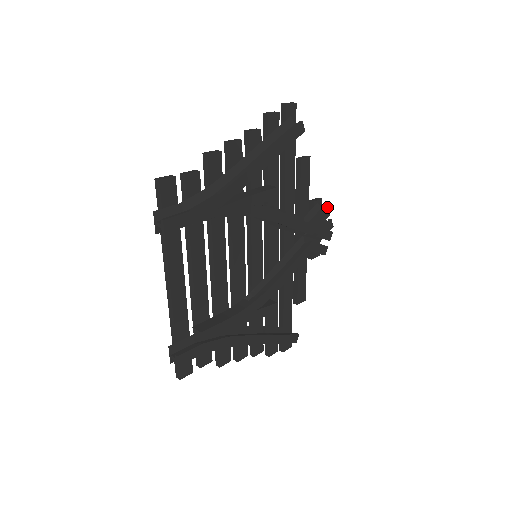
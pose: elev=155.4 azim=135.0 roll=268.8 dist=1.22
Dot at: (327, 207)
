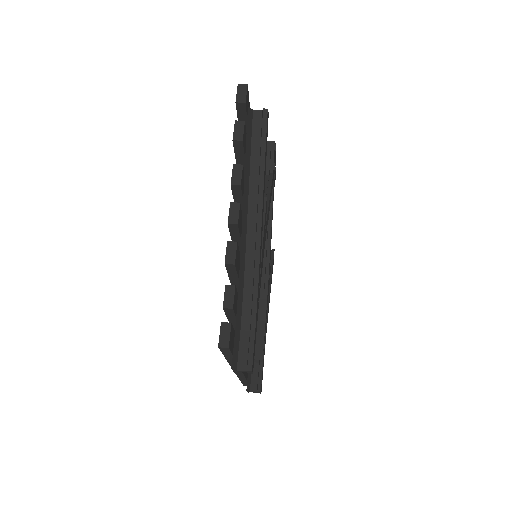
Dot at: (274, 141)
